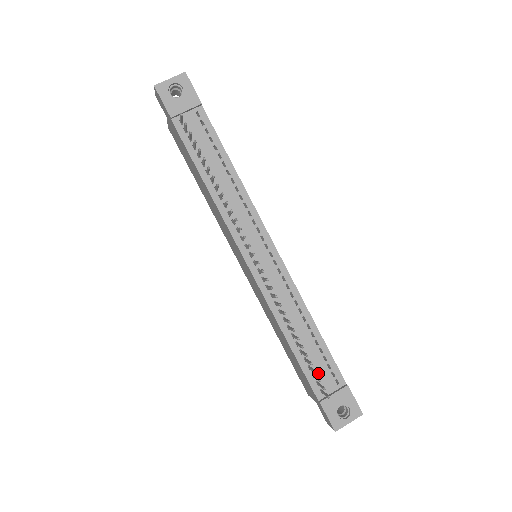
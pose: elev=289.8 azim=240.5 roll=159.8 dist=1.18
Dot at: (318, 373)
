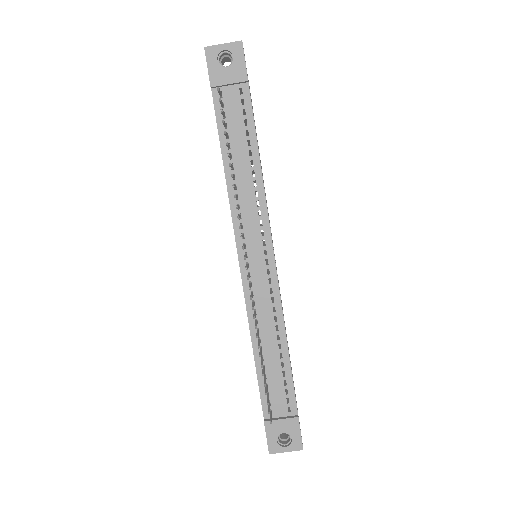
Dot at: (273, 394)
